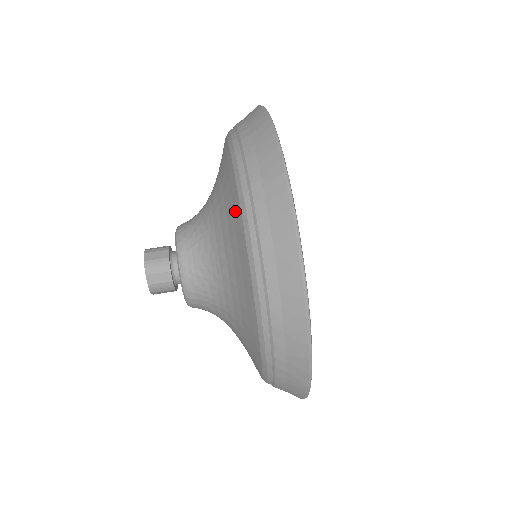
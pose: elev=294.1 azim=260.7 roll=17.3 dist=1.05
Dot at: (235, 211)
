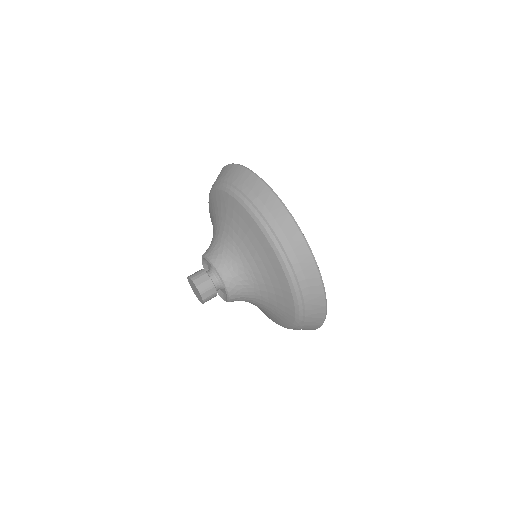
Dot at: (265, 247)
